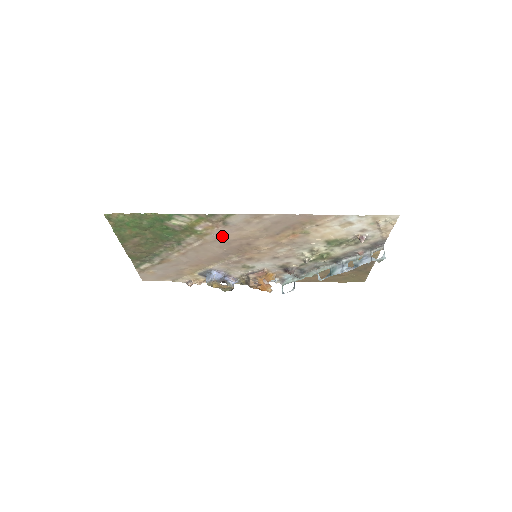
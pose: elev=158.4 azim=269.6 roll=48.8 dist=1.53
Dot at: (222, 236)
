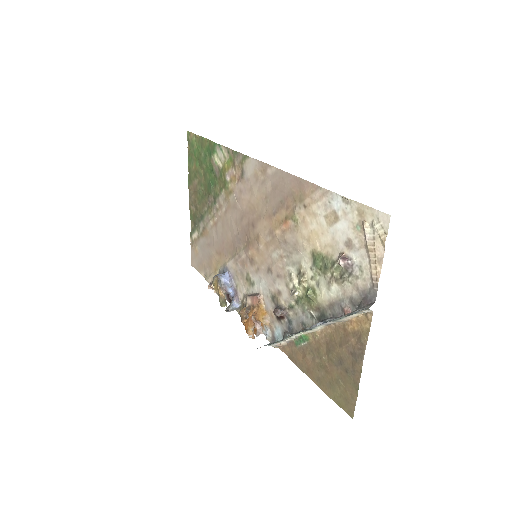
Dot at: (239, 200)
